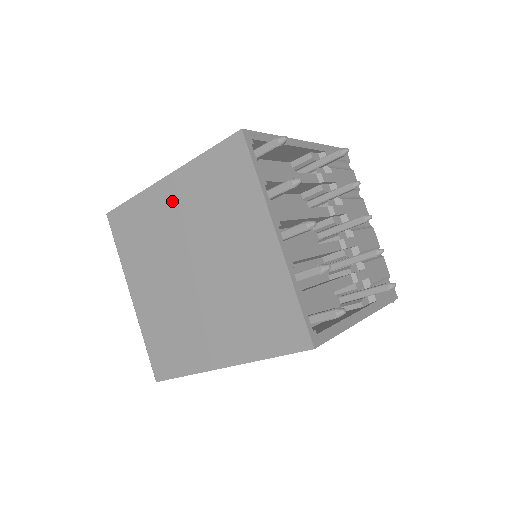
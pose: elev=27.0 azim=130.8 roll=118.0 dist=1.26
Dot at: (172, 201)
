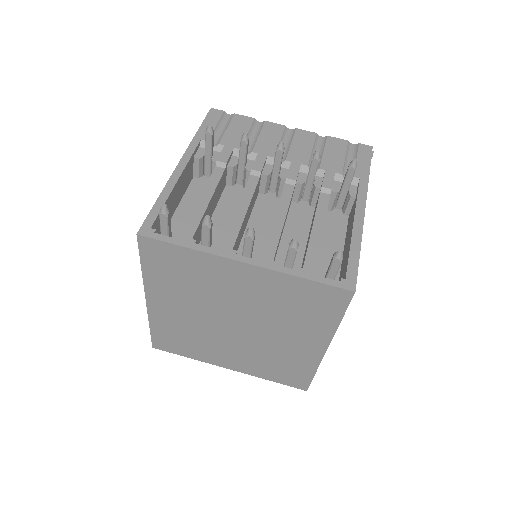
Dot at: (169, 307)
